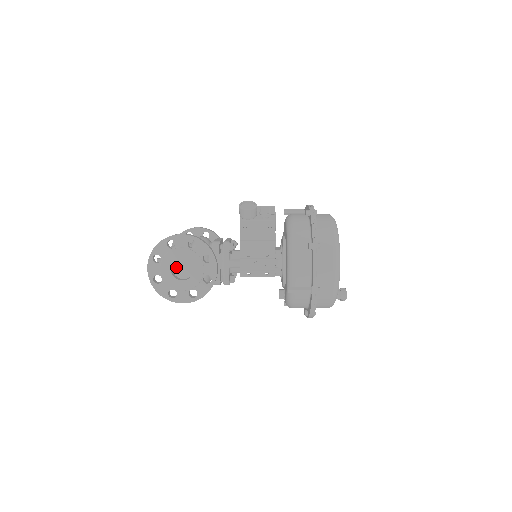
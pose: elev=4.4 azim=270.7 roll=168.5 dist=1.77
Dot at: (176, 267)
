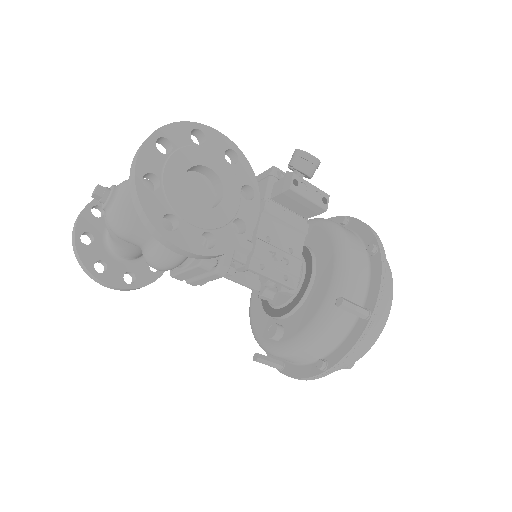
Dot at: (184, 184)
